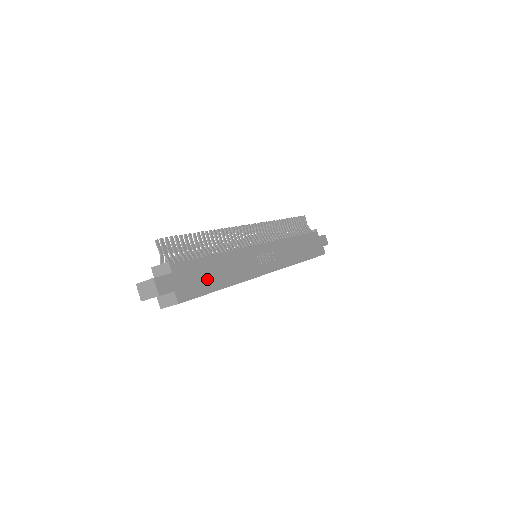
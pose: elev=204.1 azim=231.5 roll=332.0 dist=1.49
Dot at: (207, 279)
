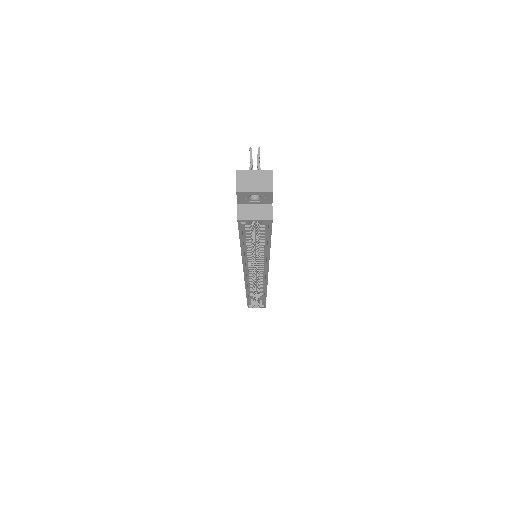
Dot at: occluded
